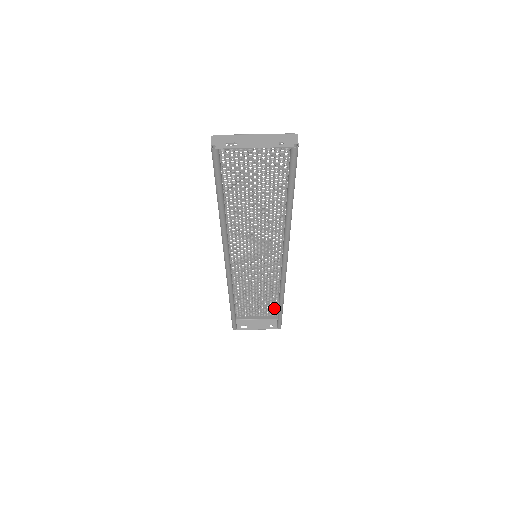
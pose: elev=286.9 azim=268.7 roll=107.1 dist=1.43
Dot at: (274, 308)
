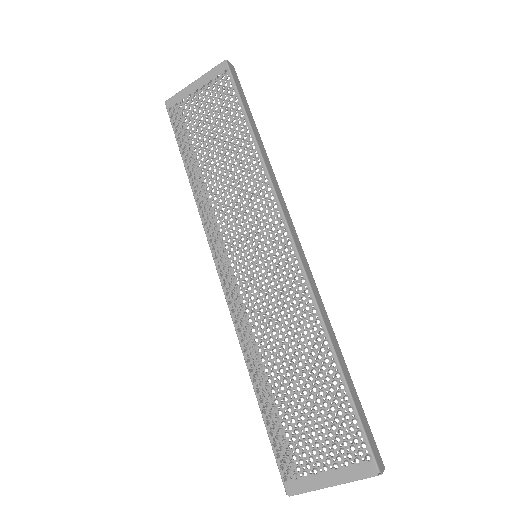
Dot at: (227, 96)
